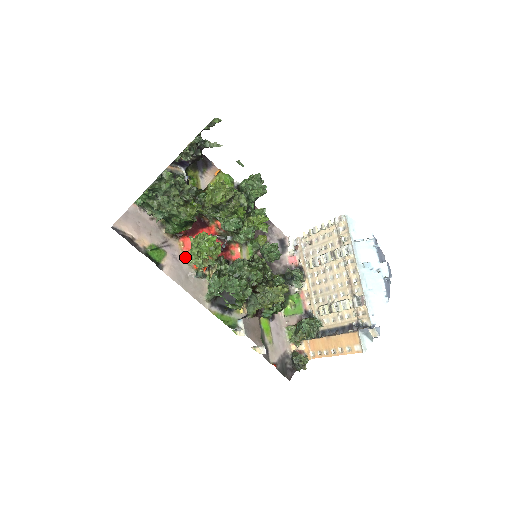
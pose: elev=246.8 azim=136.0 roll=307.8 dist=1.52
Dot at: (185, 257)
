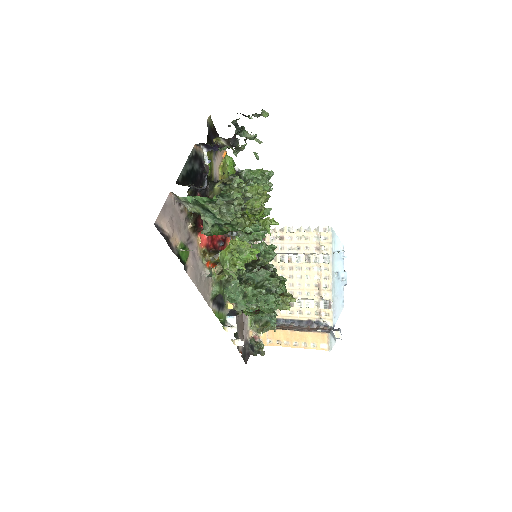
Dot at: (201, 254)
